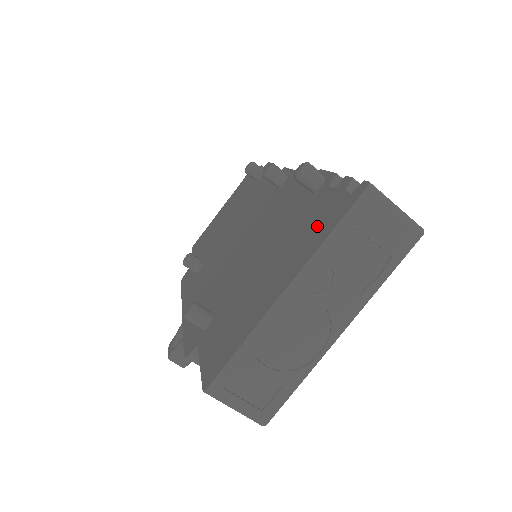
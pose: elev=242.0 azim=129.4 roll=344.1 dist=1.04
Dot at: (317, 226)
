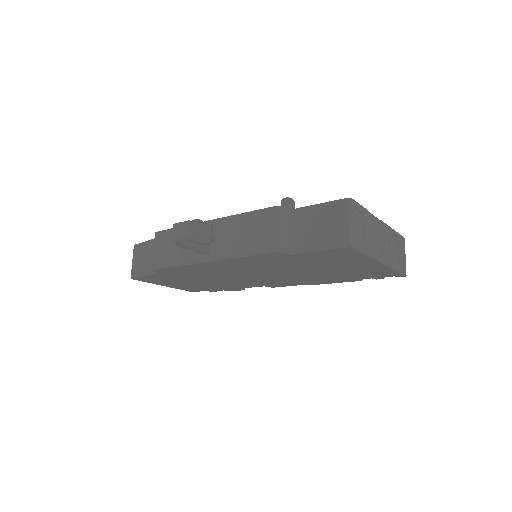
Dot at: occluded
